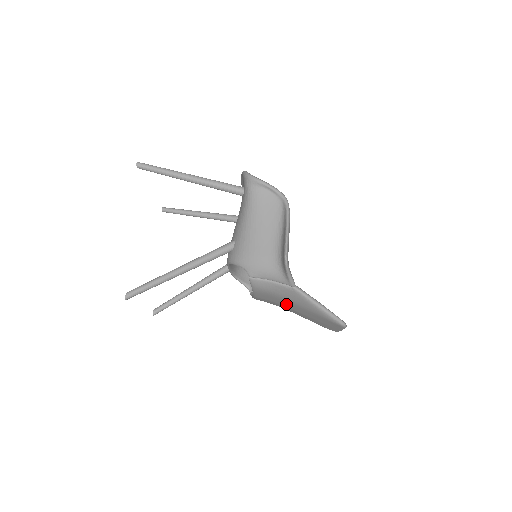
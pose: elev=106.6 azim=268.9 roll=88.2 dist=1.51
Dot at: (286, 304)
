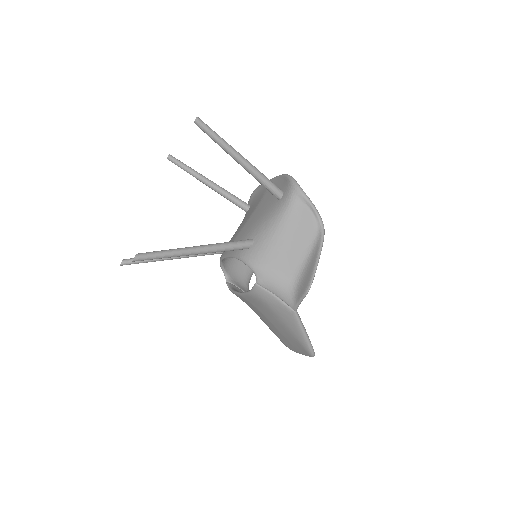
Dot at: (269, 315)
